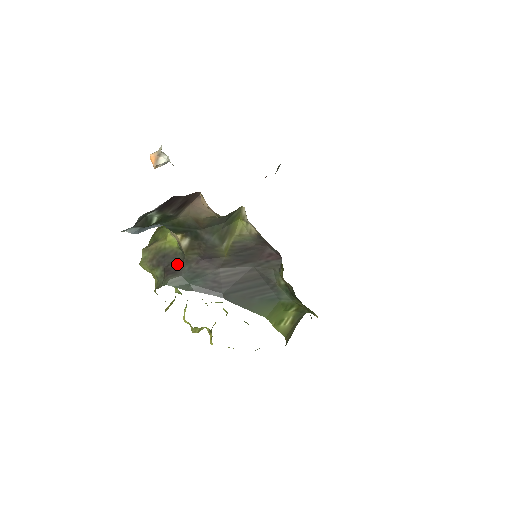
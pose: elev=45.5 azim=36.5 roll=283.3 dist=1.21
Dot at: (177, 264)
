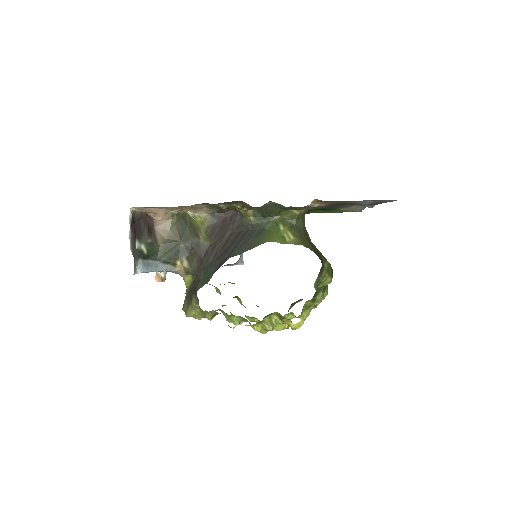
Dot at: (196, 280)
